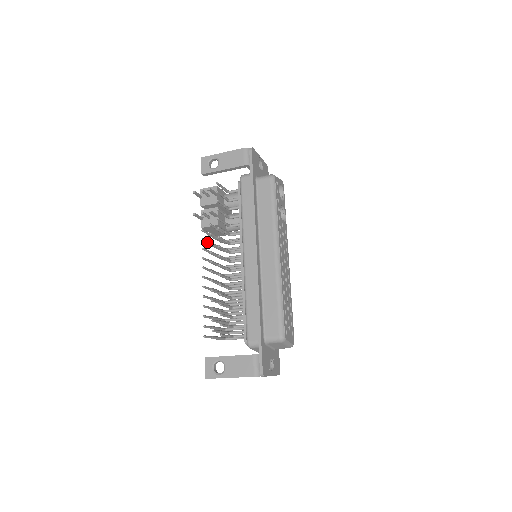
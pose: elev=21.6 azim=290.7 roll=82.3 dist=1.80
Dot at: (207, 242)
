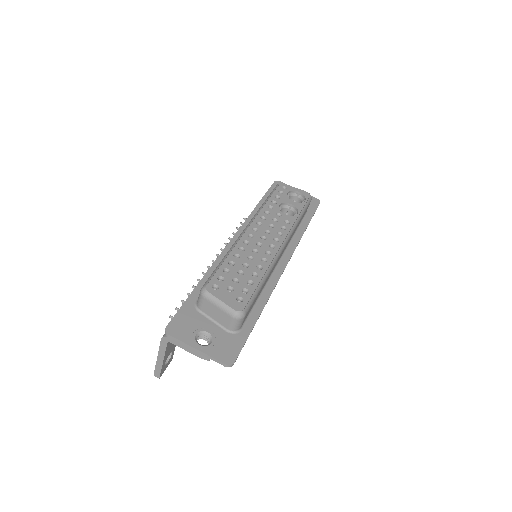
Dot at: occluded
